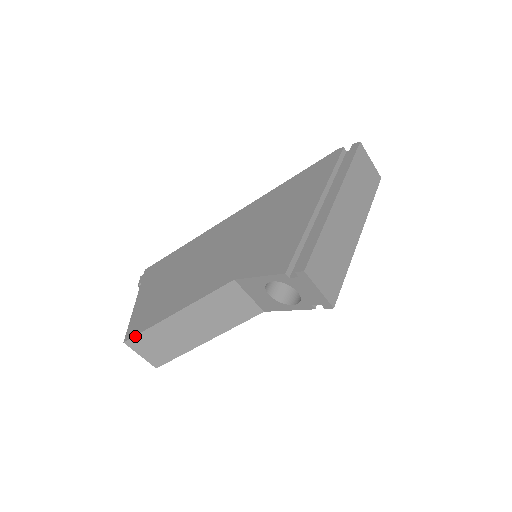
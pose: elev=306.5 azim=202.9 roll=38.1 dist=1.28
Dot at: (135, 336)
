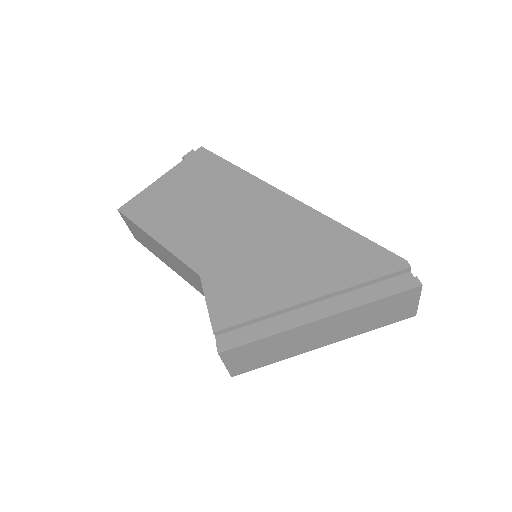
Dot at: (126, 216)
